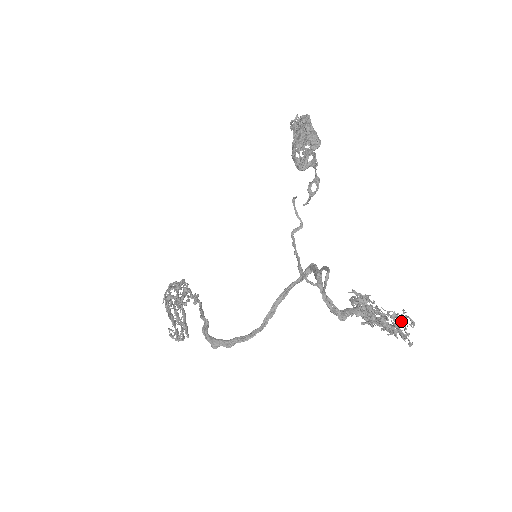
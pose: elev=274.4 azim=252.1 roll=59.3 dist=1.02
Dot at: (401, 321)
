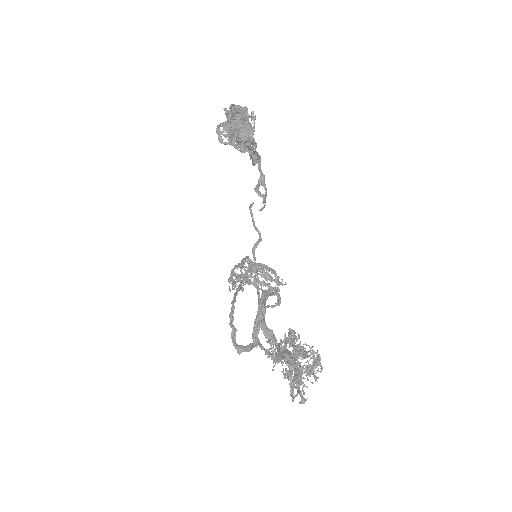
Dot at: (312, 365)
